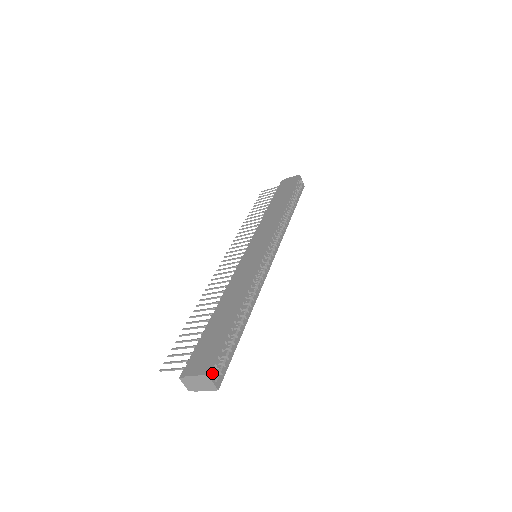
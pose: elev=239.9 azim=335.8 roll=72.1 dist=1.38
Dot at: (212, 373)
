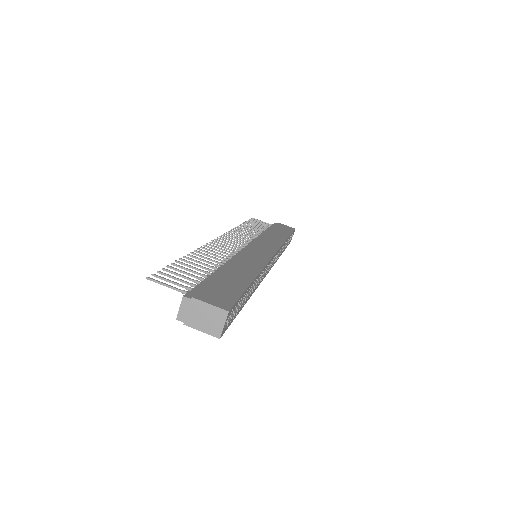
Dot at: (229, 314)
